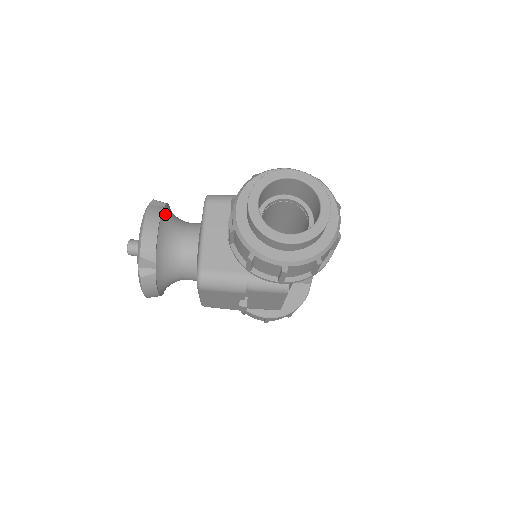
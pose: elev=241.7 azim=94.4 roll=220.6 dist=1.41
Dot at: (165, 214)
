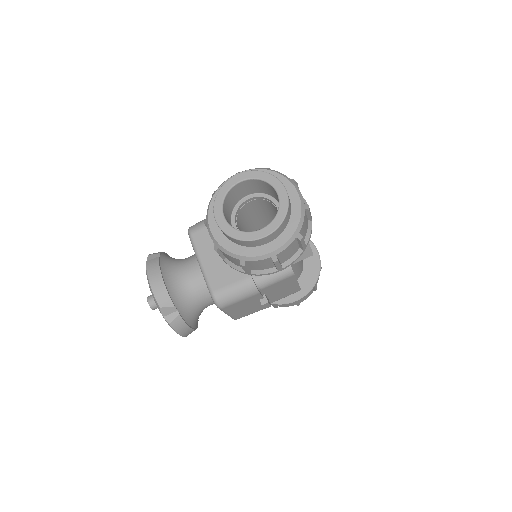
Dot at: (163, 262)
